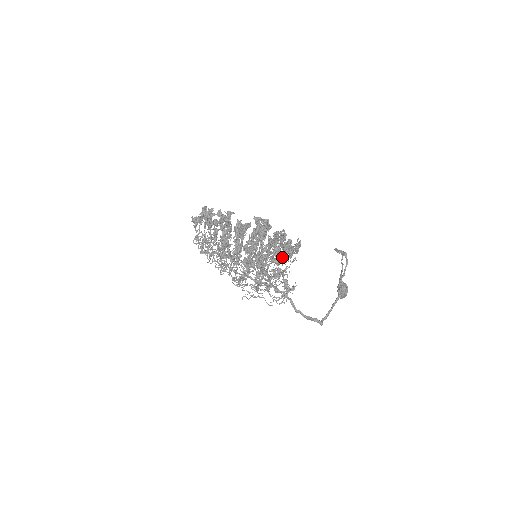
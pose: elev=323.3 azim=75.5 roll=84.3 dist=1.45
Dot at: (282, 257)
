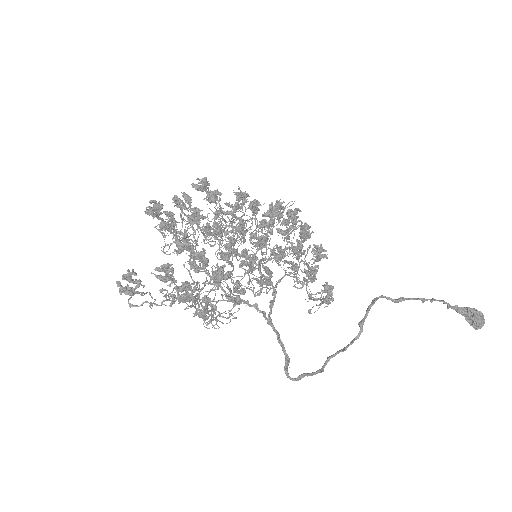
Dot at: (266, 281)
